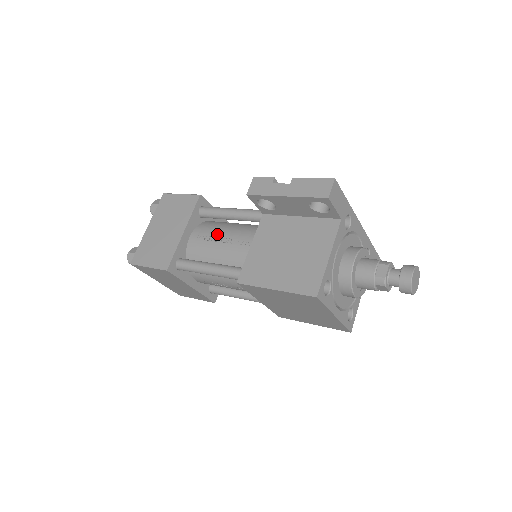
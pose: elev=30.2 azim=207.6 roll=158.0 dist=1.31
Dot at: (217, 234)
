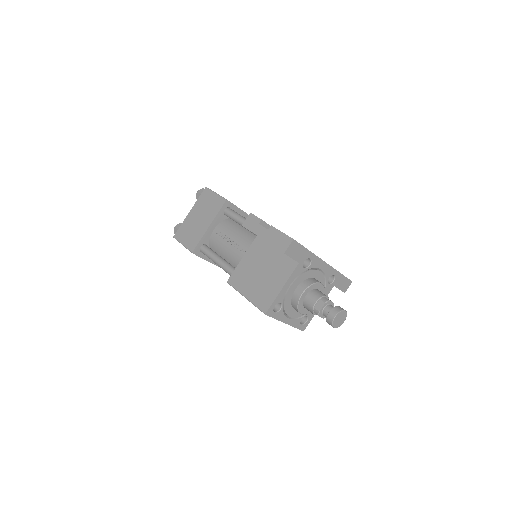
Dot at: (230, 235)
